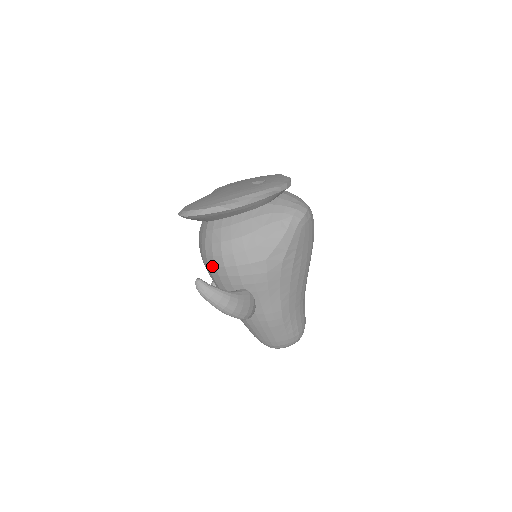
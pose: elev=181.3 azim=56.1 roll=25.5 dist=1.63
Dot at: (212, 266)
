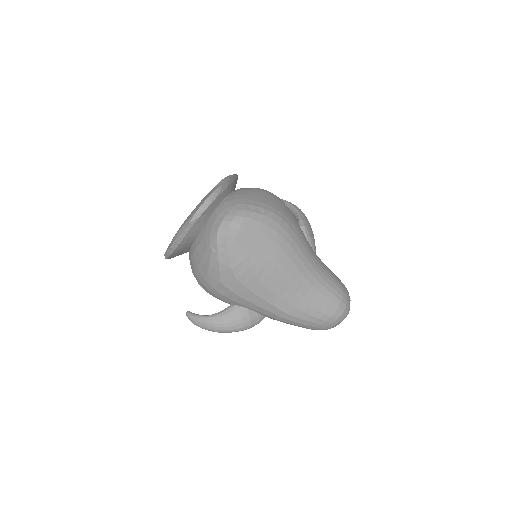
Dot at: occluded
